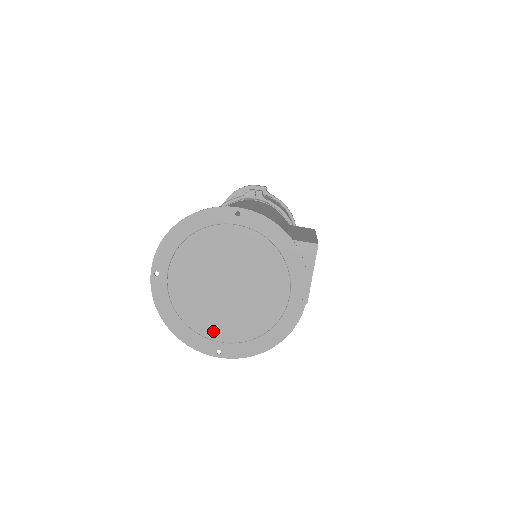
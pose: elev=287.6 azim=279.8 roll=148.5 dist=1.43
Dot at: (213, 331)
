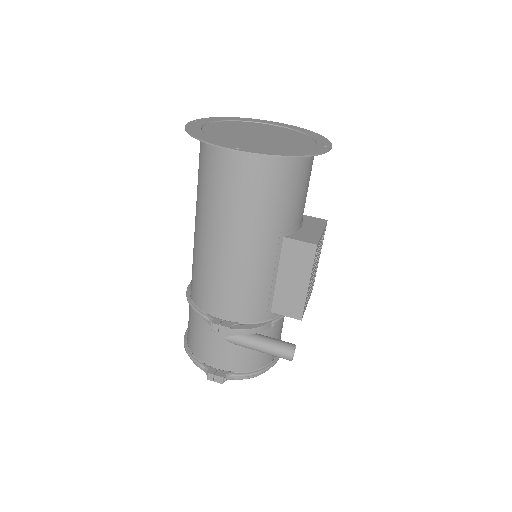
Dot at: (236, 143)
